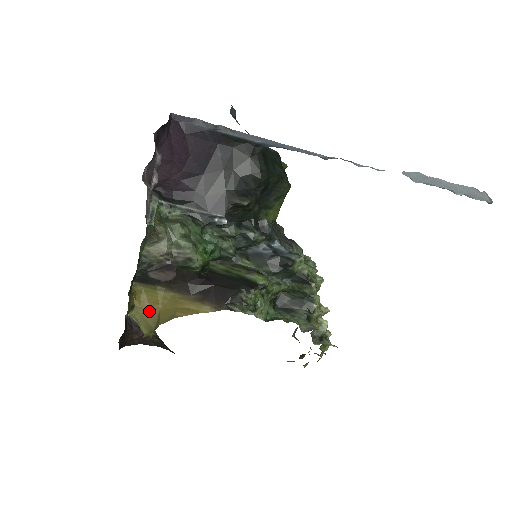
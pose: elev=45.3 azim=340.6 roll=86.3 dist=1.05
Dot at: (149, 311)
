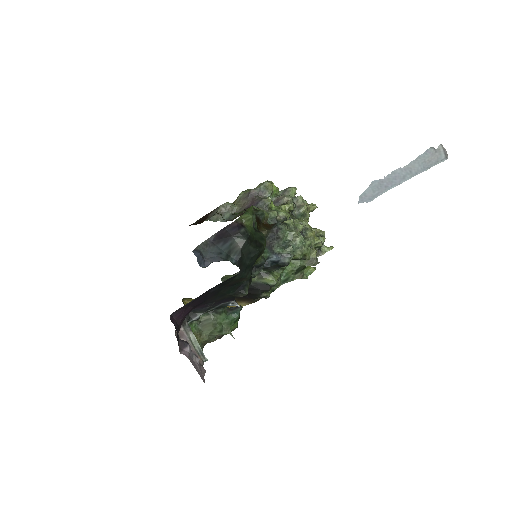
Dot at: occluded
